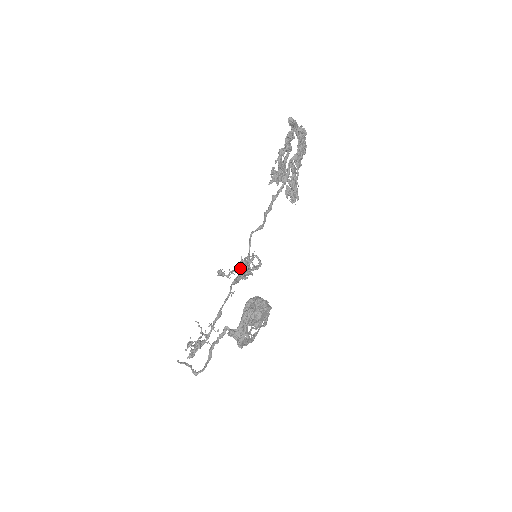
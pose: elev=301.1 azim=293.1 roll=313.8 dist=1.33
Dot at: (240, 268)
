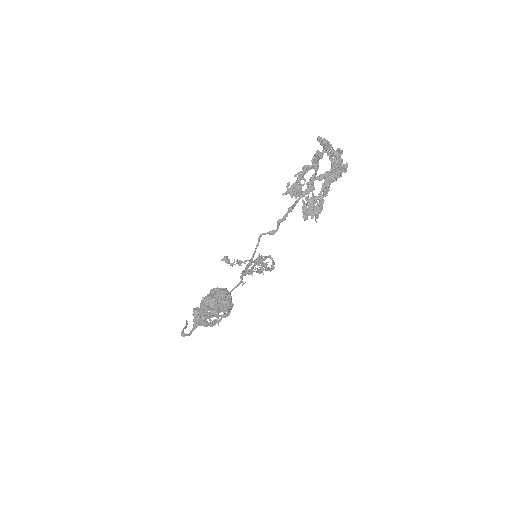
Dot at: (243, 262)
